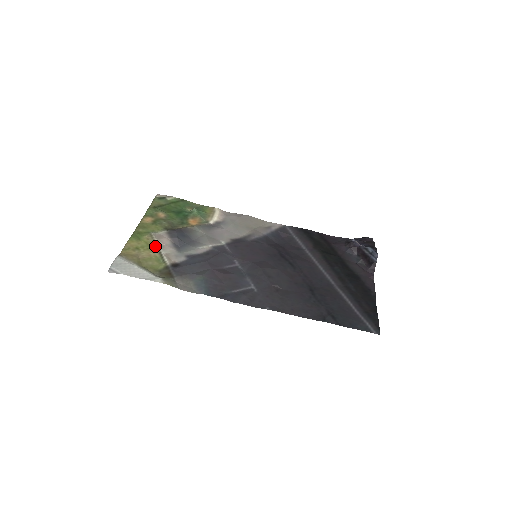
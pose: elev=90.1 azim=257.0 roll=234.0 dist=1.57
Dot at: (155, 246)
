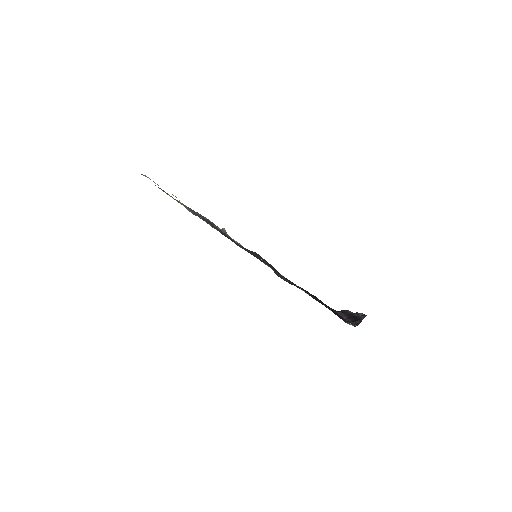
Dot at: occluded
